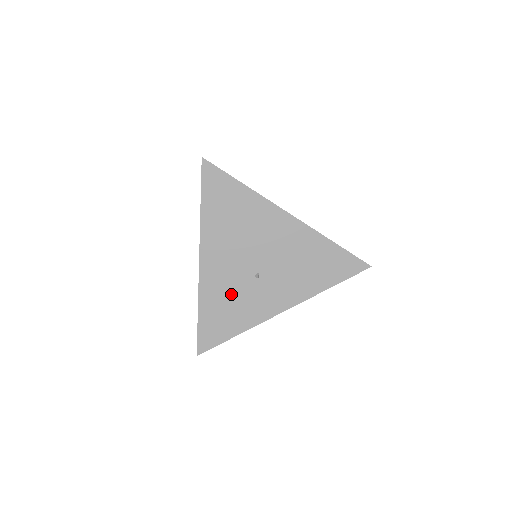
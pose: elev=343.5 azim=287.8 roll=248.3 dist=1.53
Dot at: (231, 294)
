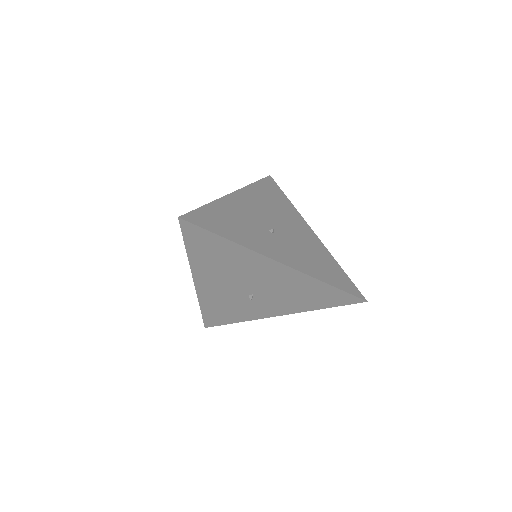
Dot at: (228, 303)
